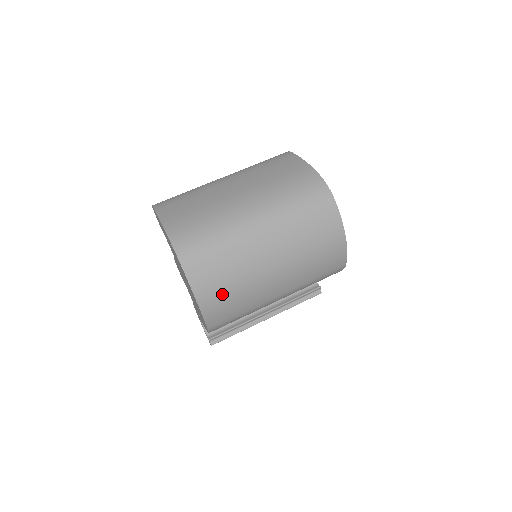
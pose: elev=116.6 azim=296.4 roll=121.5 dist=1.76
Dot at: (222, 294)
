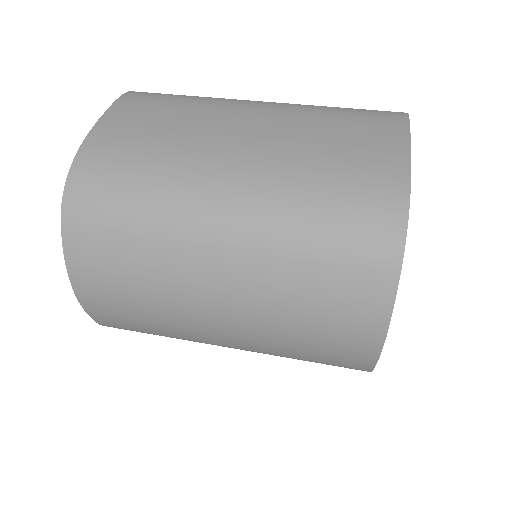
Dot at: (116, 296)
